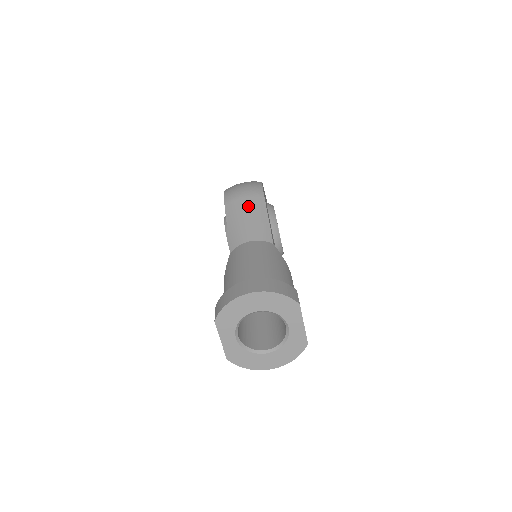
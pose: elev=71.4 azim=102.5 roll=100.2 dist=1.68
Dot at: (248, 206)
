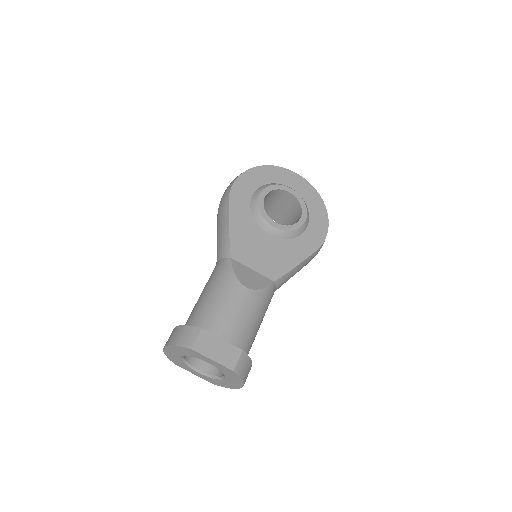
Dot at: (219, 220)
